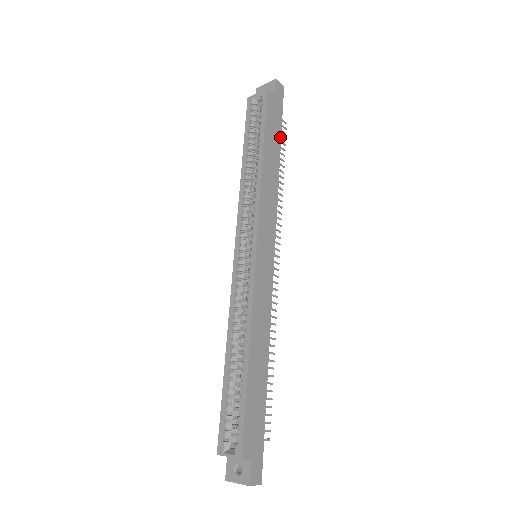
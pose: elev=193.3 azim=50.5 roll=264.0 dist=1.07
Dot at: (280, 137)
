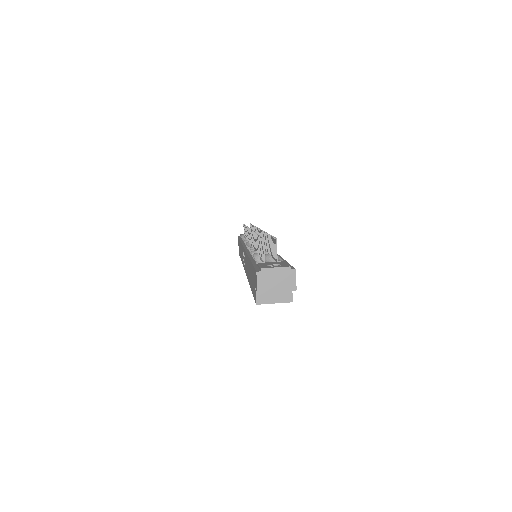
Dot at: occluded
